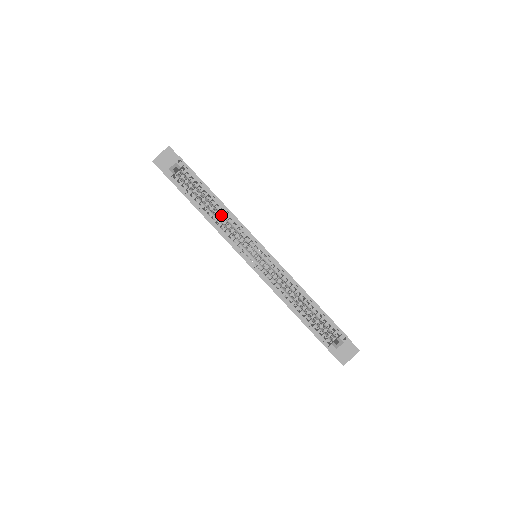
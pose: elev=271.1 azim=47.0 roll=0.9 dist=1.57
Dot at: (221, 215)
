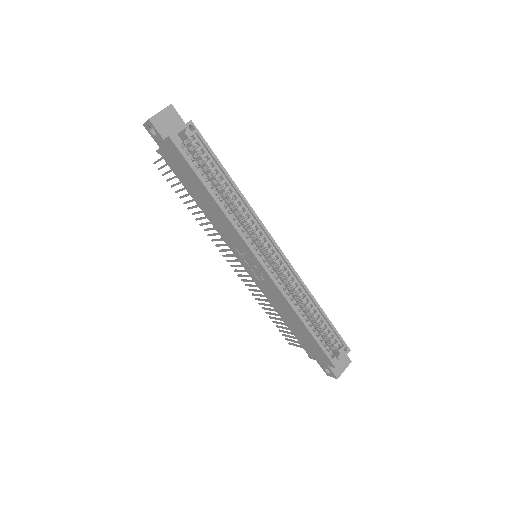
Dot at: (228, 203)
